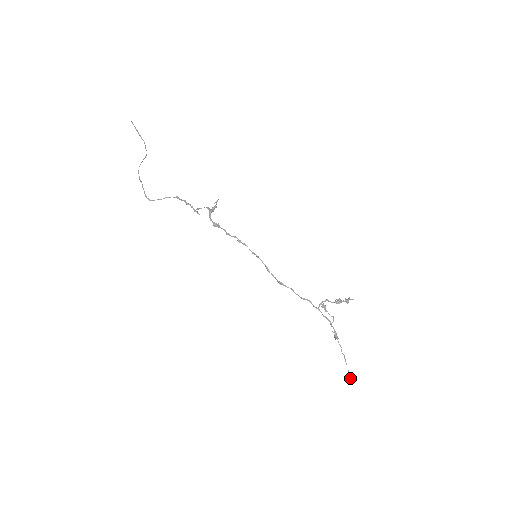
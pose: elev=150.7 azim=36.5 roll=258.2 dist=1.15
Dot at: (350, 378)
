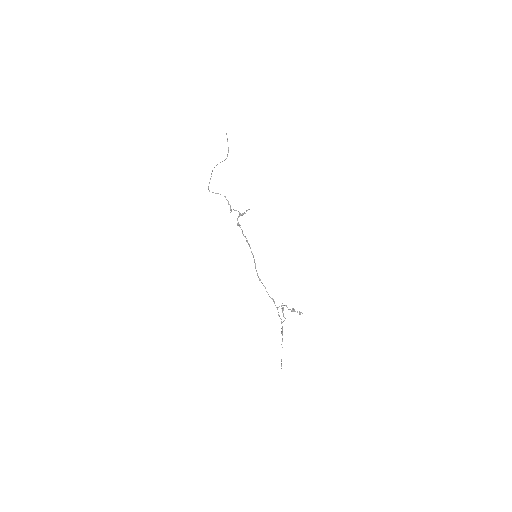
Dot at: (281, 365)
